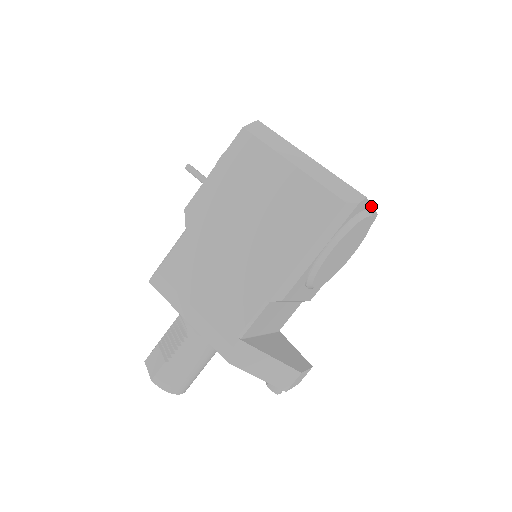
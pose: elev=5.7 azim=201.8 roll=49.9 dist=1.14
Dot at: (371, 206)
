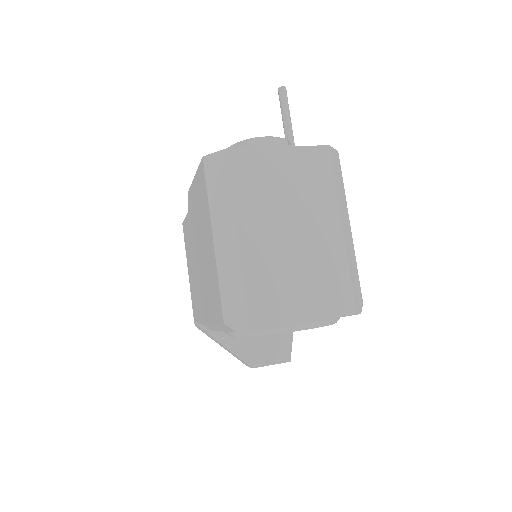
Dot at: (298, 323)
